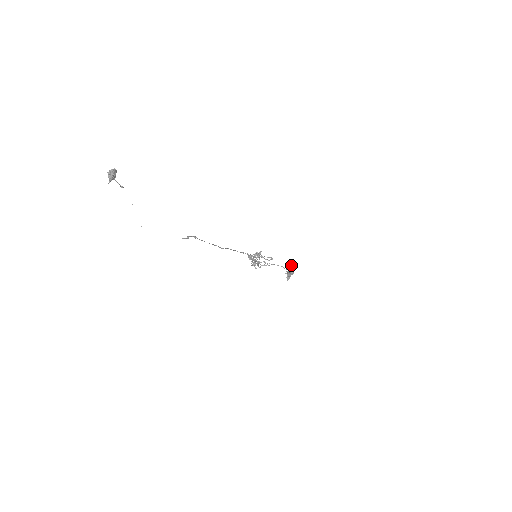
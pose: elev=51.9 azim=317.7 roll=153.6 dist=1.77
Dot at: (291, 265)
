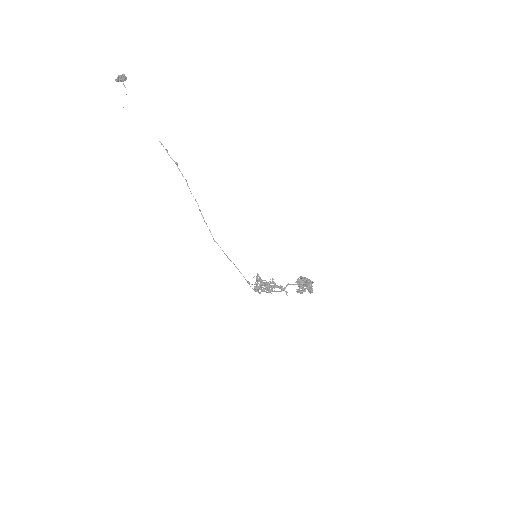
Dot at: (305, 277)
